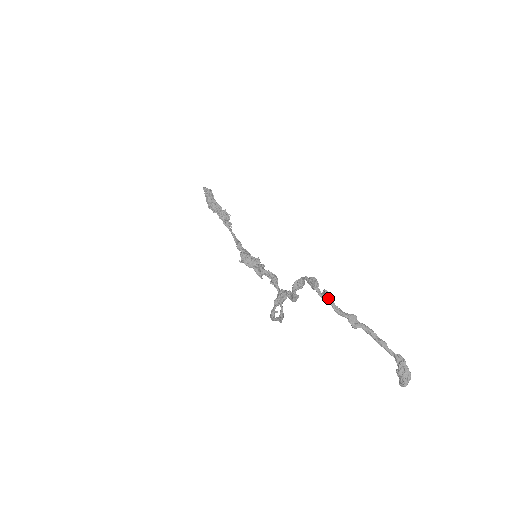
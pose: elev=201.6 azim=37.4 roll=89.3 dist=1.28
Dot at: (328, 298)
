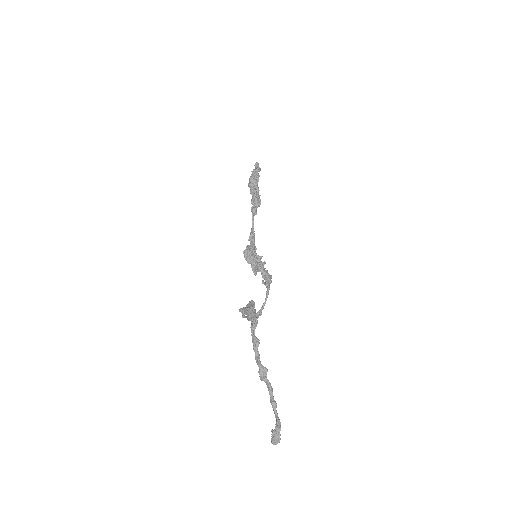
Dot at: (254, 344)
